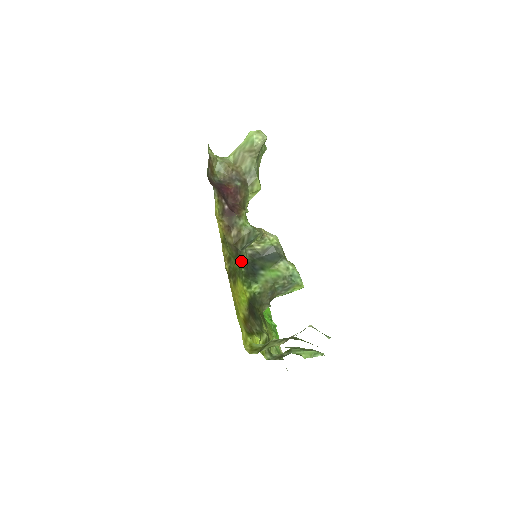
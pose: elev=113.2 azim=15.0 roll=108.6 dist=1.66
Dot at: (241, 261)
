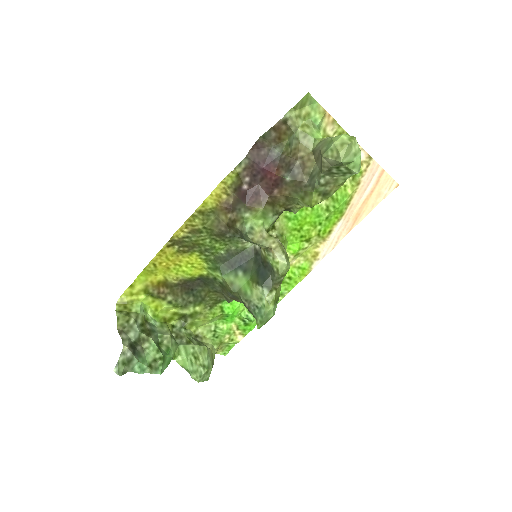
Dot at: (231, 244)
